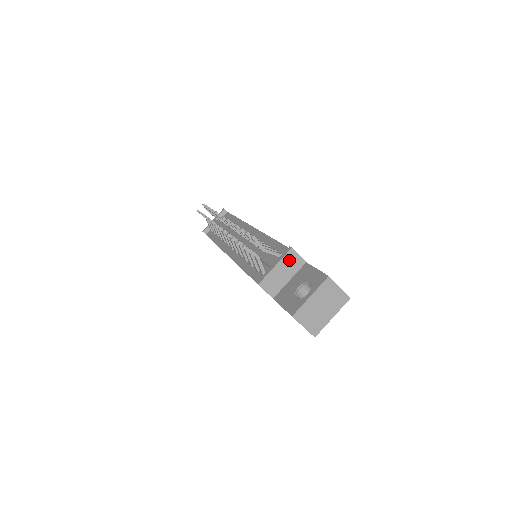
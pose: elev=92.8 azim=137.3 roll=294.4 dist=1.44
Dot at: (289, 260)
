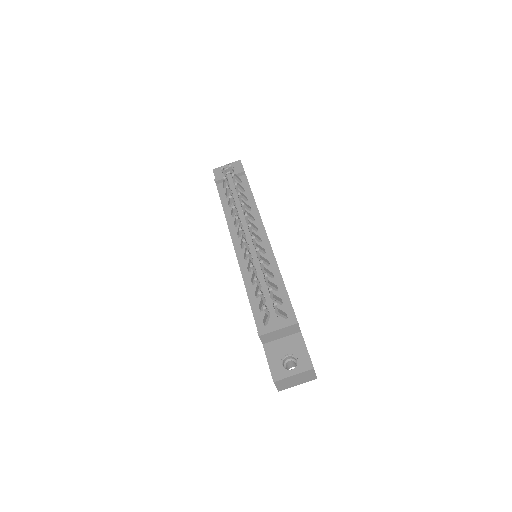
Dot at: (291, 328)
